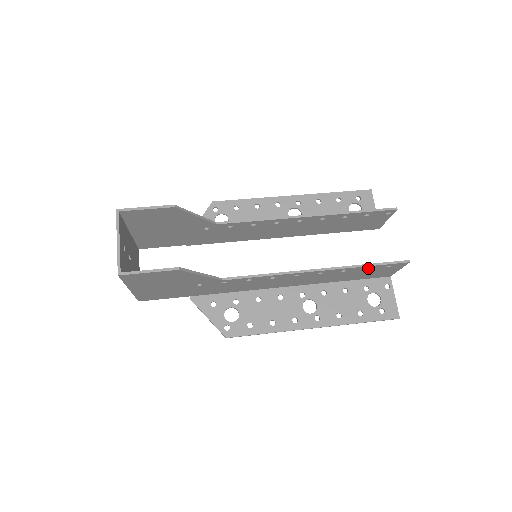
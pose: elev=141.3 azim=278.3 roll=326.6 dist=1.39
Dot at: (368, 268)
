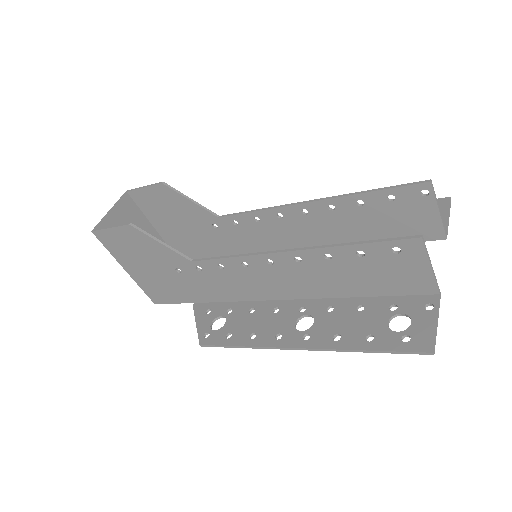
Dot at: (364, 254)
